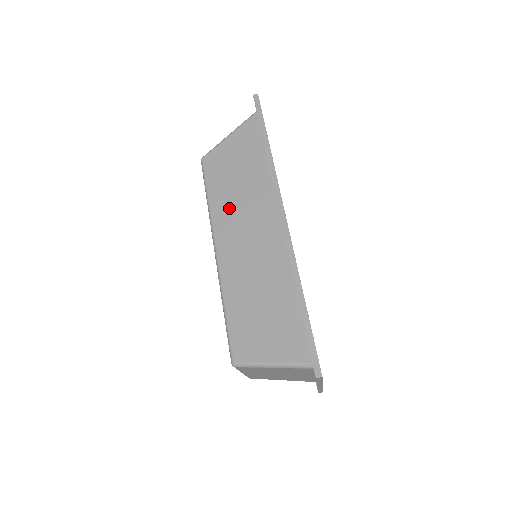
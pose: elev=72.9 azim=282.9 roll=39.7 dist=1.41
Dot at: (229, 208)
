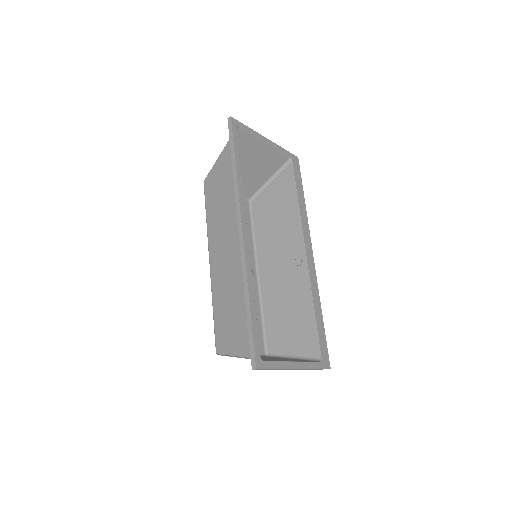
Dot at: (217, 224)
